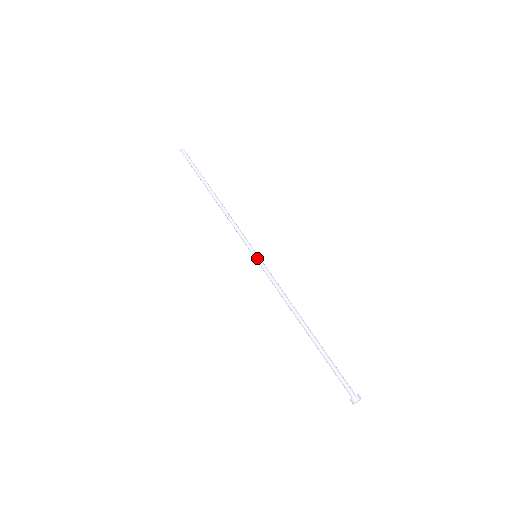
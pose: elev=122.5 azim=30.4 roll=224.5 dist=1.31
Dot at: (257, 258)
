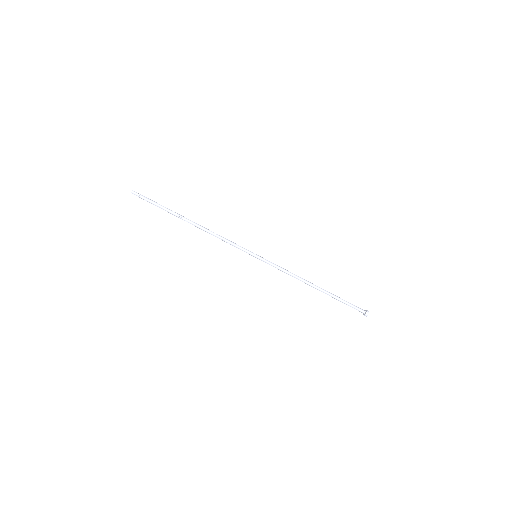
Dot at: (259, 257)
